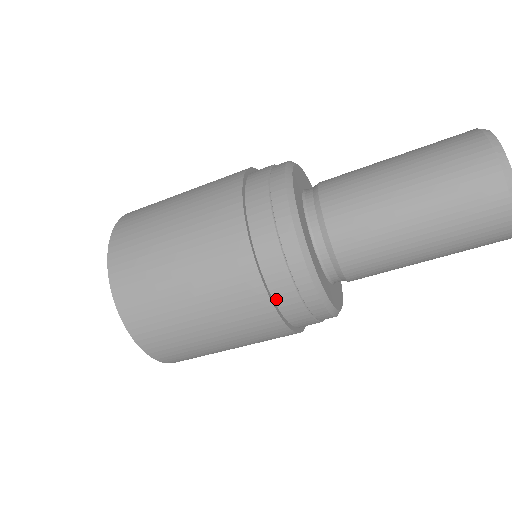
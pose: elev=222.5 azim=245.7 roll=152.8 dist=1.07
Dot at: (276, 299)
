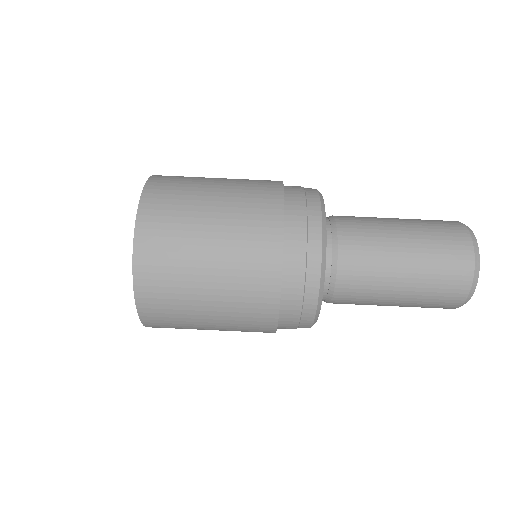
Dot at: (286, 195)
